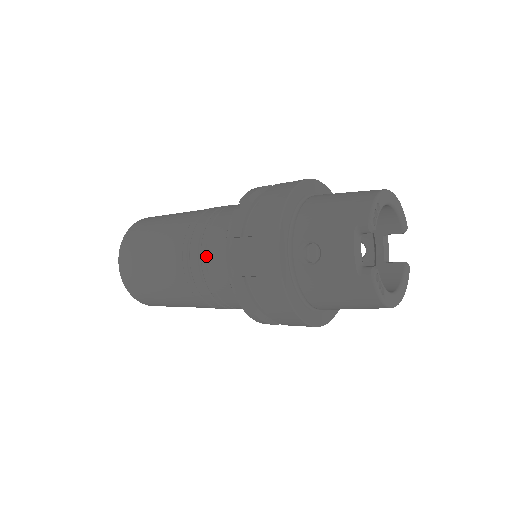
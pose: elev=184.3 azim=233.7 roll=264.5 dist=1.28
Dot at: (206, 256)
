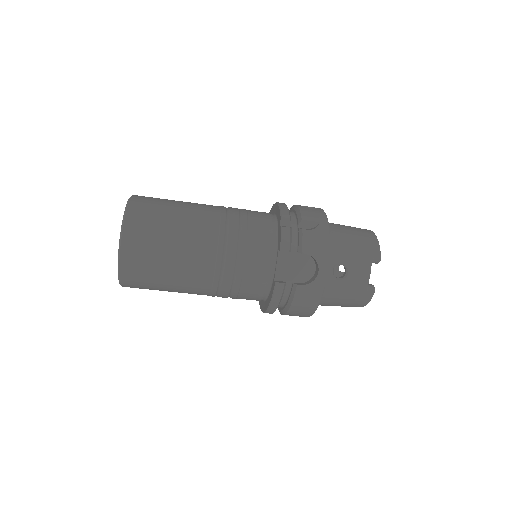
Dot at: (245, 259)
